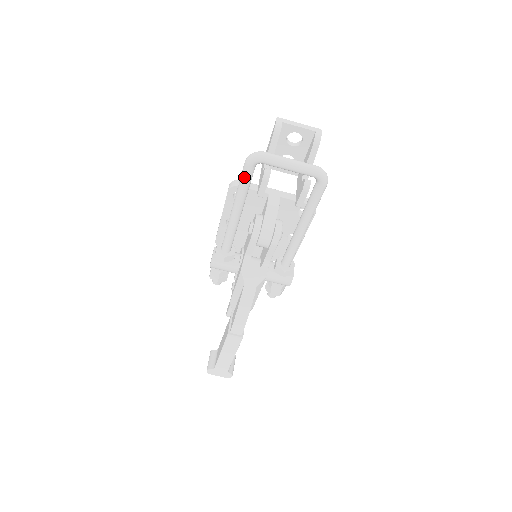
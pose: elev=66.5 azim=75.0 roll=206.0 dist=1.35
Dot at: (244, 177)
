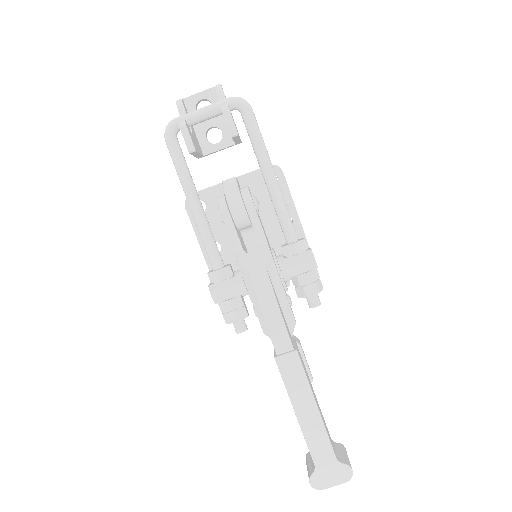
Dot at: (173, 154)
